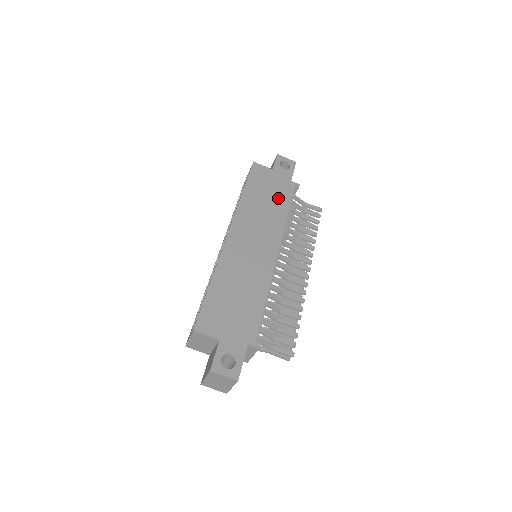
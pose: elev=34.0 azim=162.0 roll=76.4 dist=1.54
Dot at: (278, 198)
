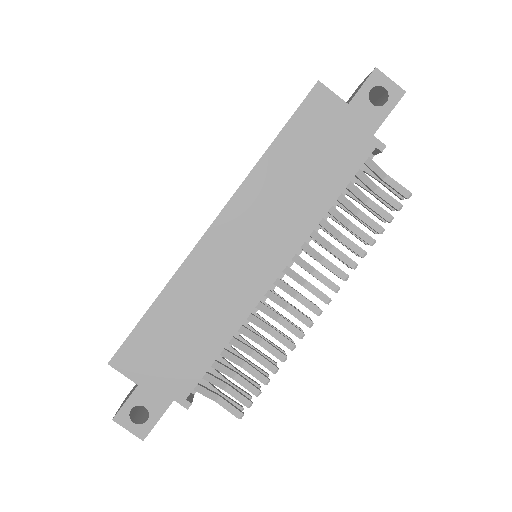
Dot at: (329, 170)
